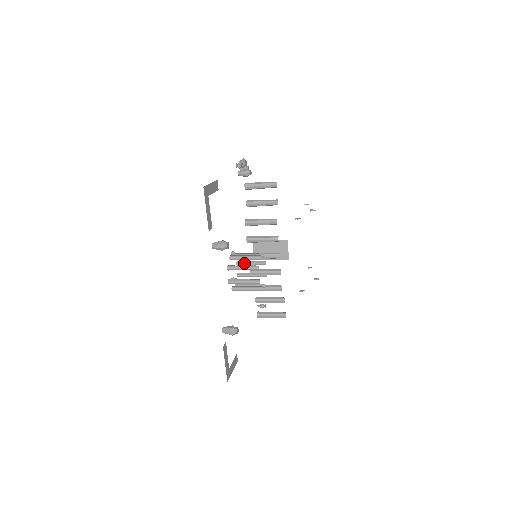
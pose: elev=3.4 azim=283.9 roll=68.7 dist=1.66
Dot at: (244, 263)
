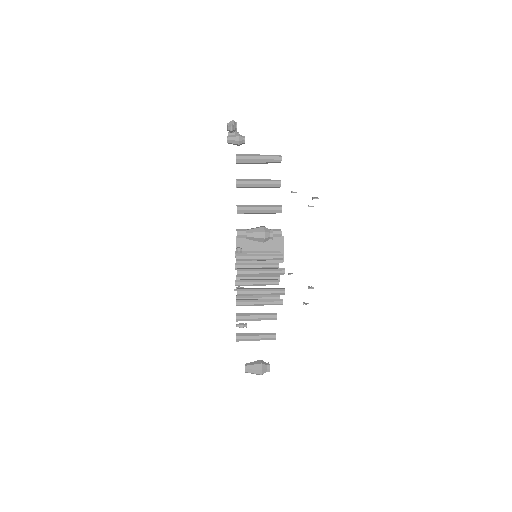
Dot at: (246, 265)
